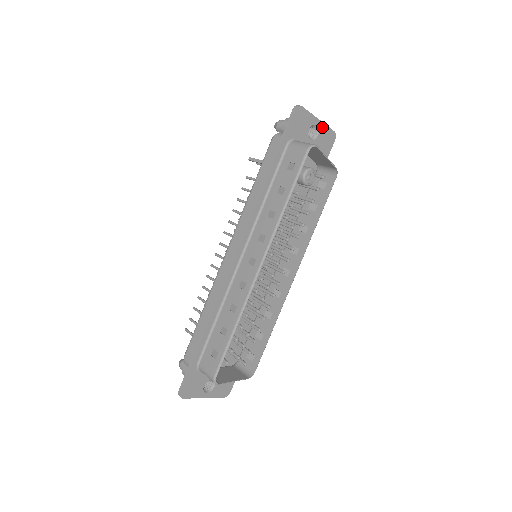
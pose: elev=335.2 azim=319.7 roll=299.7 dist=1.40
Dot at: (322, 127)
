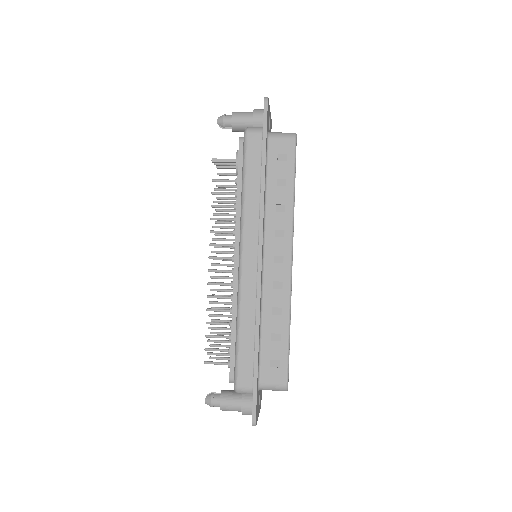
Dot at: (270, 116)
